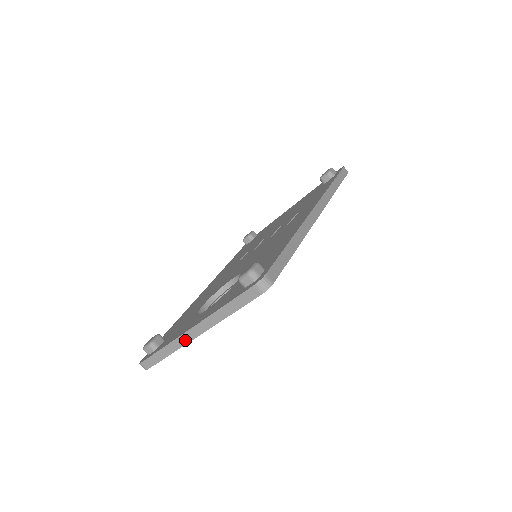
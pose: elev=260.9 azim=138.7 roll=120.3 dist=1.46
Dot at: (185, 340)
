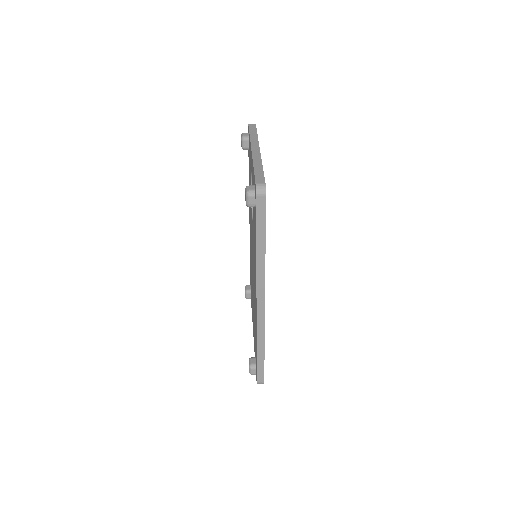
Dot at: (257, 154)
